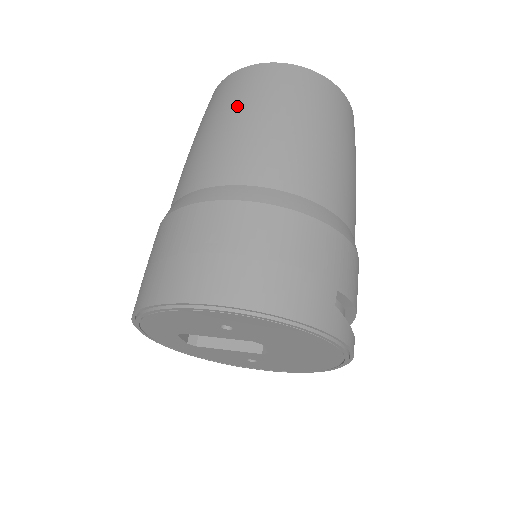
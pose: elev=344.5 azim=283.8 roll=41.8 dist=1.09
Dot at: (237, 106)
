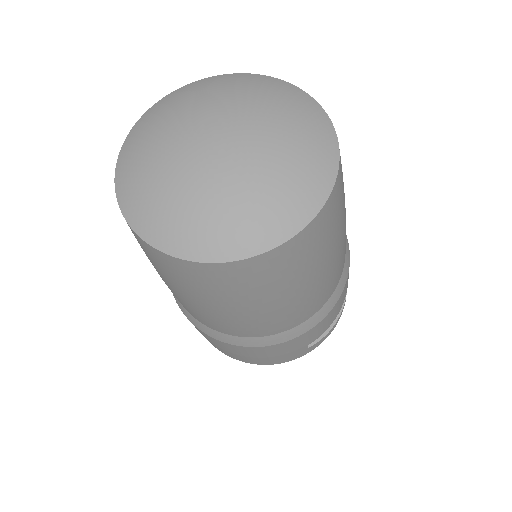
Dot at: (165, 279)
